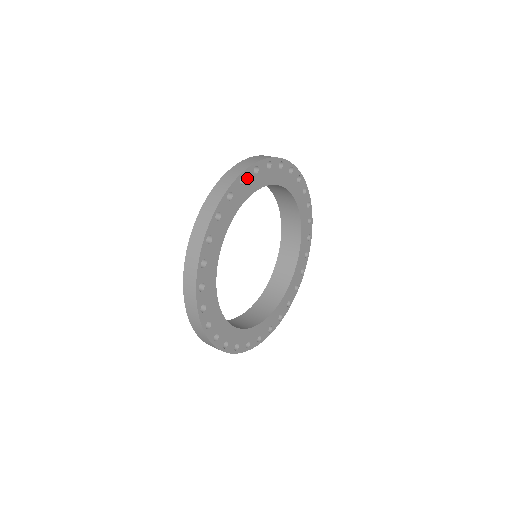
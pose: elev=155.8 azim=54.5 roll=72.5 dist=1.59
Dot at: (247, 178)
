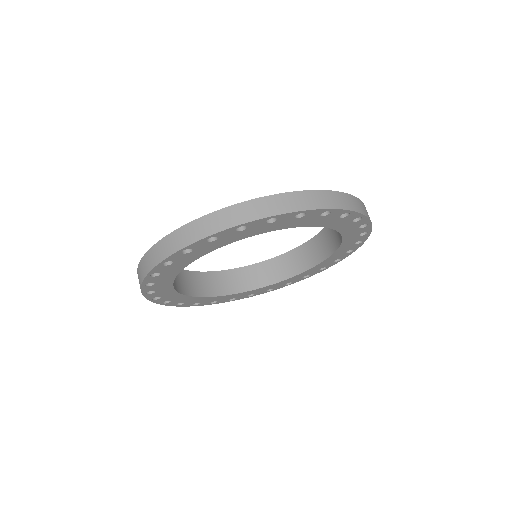
Dot at: (222, 236)
